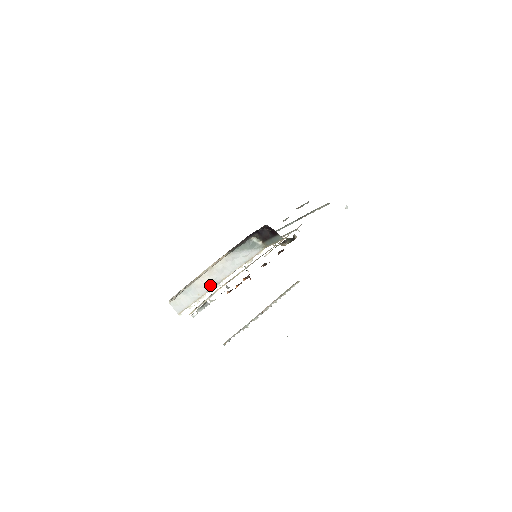
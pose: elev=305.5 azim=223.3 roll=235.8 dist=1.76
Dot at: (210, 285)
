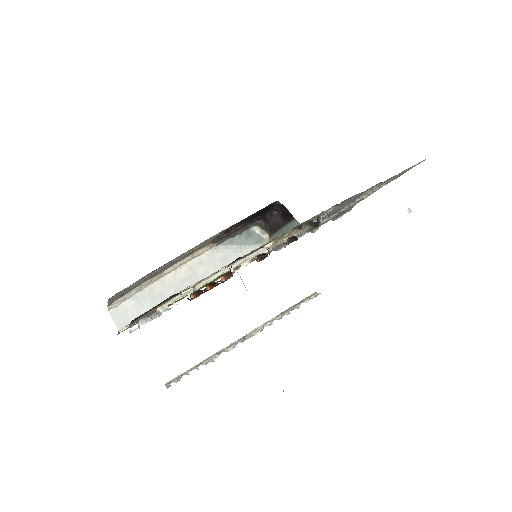
Dot at: (177, 292)
